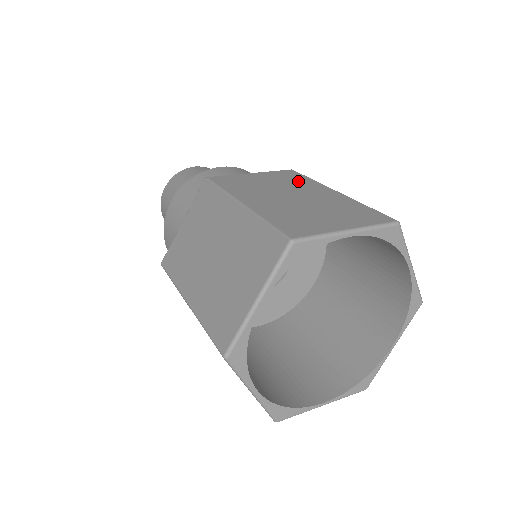
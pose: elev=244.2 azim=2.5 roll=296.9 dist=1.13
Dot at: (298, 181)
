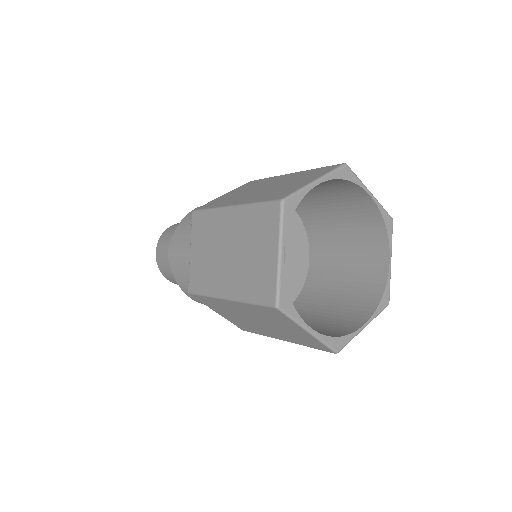
Dot at: occluded
